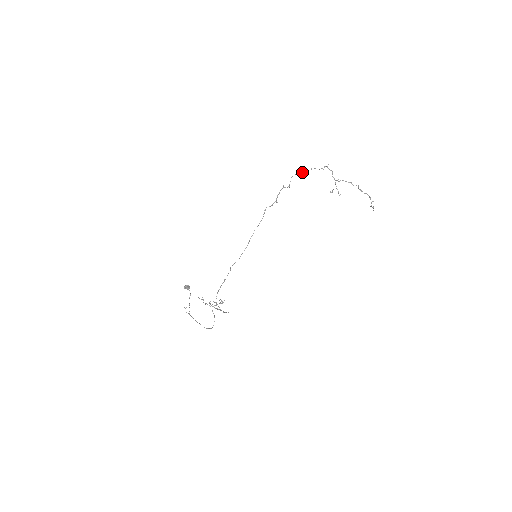
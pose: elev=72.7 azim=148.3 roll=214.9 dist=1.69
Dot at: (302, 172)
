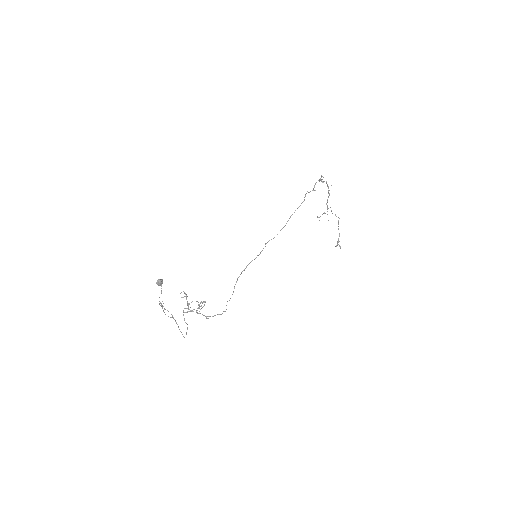
Dot at: occluded
